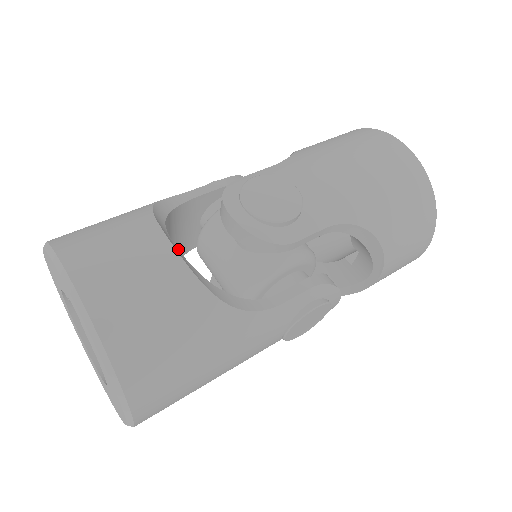
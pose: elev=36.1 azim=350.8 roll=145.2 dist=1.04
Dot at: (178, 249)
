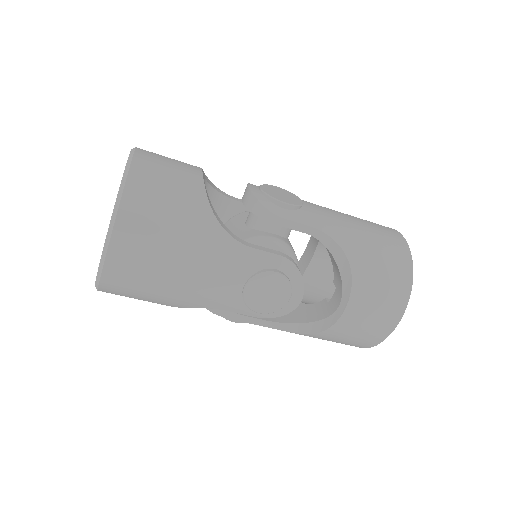
Dot at: occluded
